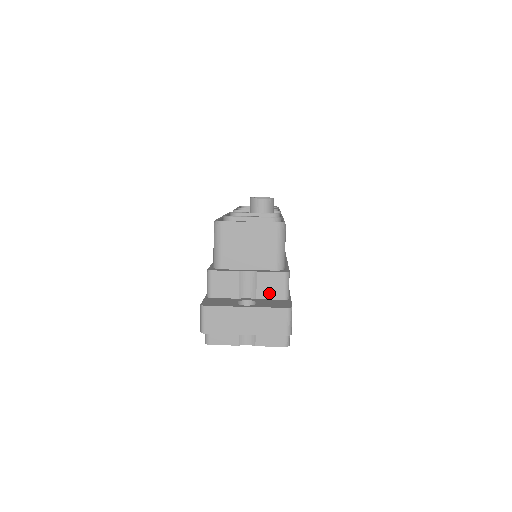
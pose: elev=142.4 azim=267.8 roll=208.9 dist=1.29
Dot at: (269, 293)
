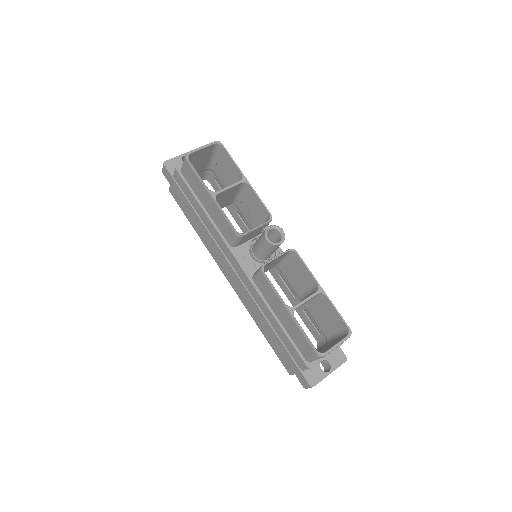
Dot at: occluded
